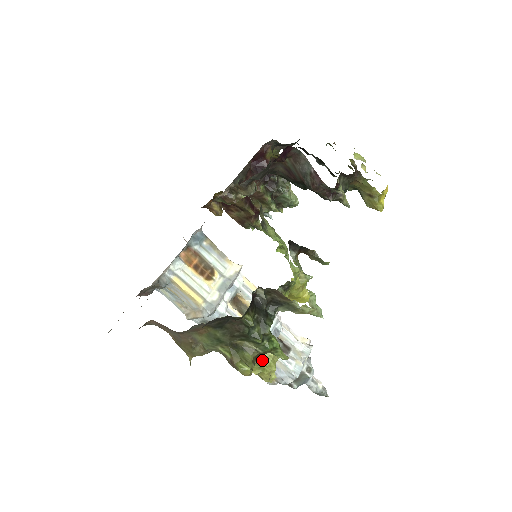
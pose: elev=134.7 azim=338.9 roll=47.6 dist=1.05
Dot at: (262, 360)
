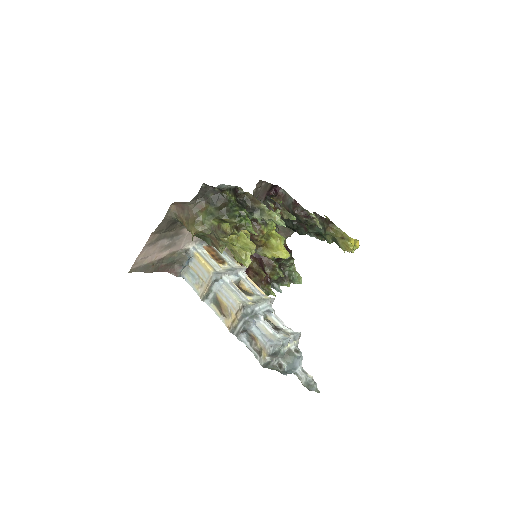
Dot at: (241, 246)
